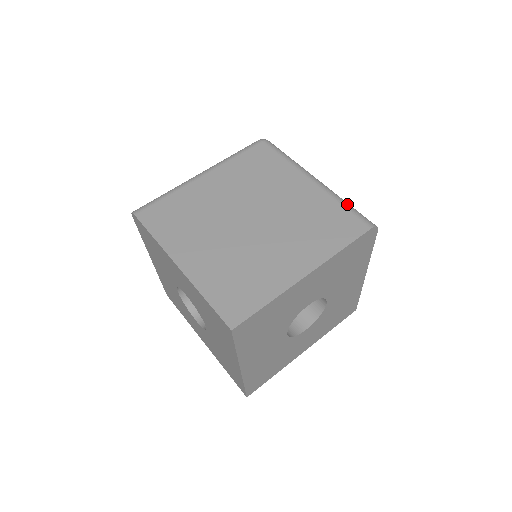
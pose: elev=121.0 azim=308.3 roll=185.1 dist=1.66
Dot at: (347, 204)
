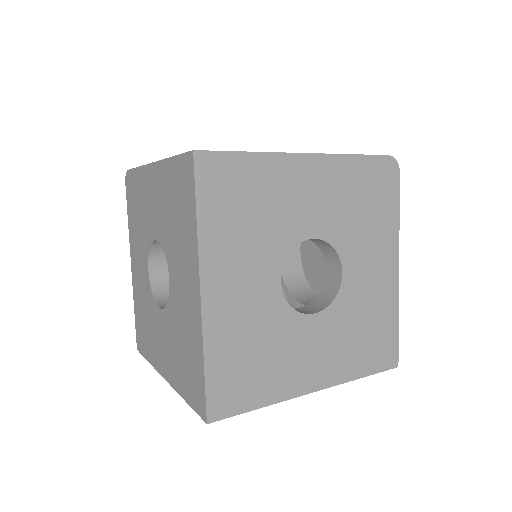
Dot at: occluded
